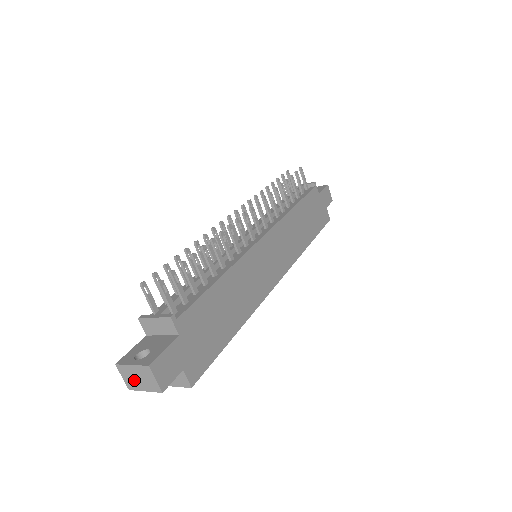
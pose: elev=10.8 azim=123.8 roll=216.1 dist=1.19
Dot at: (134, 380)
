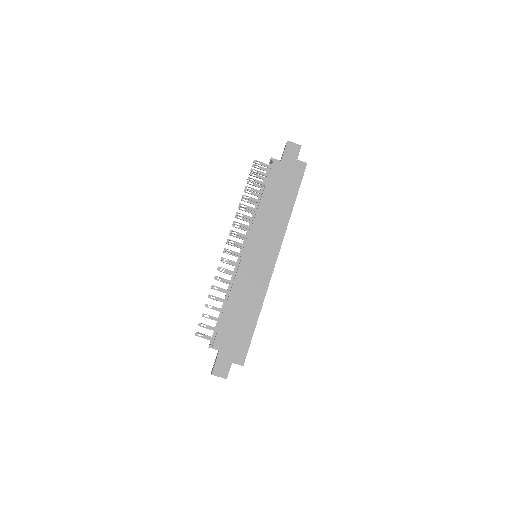
Dot at: occluded
